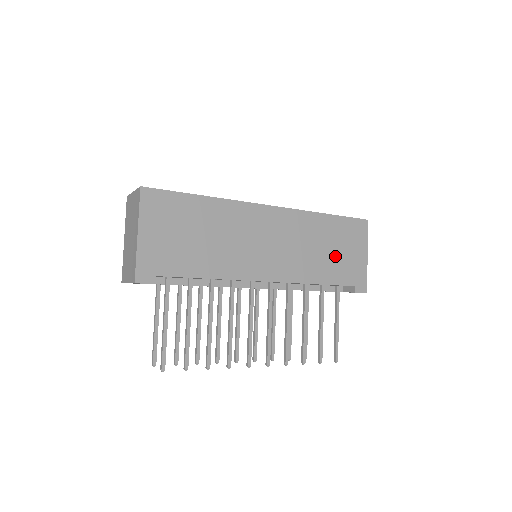
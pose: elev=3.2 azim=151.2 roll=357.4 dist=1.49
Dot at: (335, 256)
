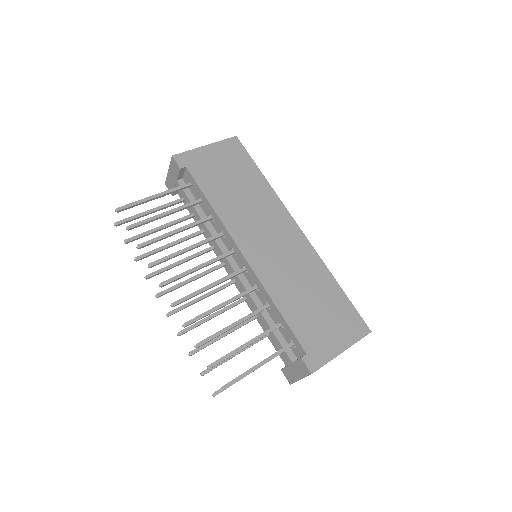
Dot at: (314, 313)
